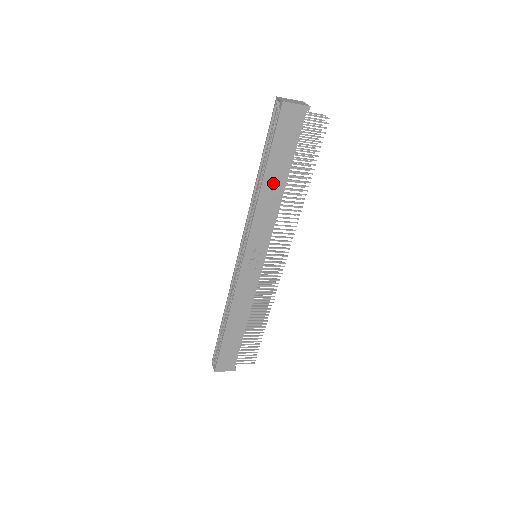
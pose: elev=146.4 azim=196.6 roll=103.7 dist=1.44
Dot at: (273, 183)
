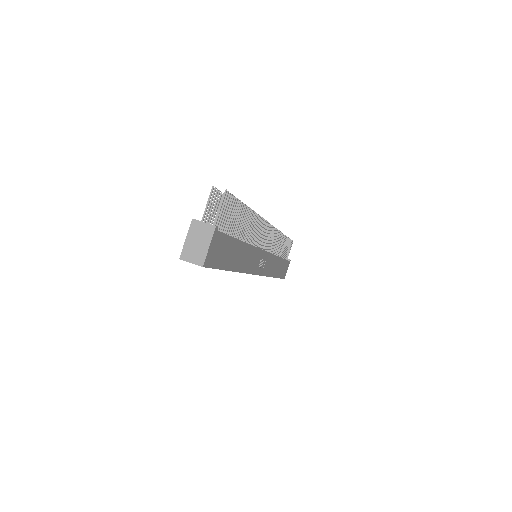
Dot at: (239, 258)
